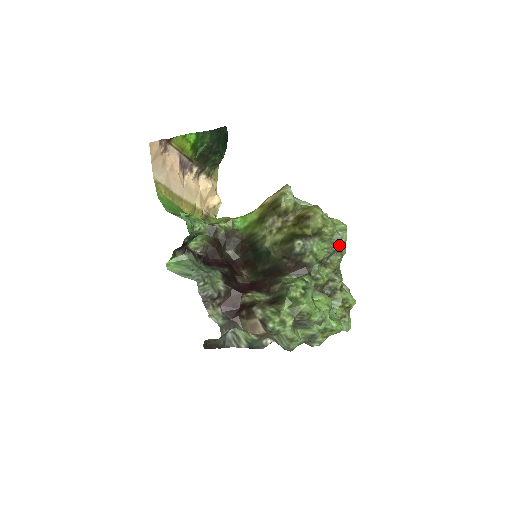
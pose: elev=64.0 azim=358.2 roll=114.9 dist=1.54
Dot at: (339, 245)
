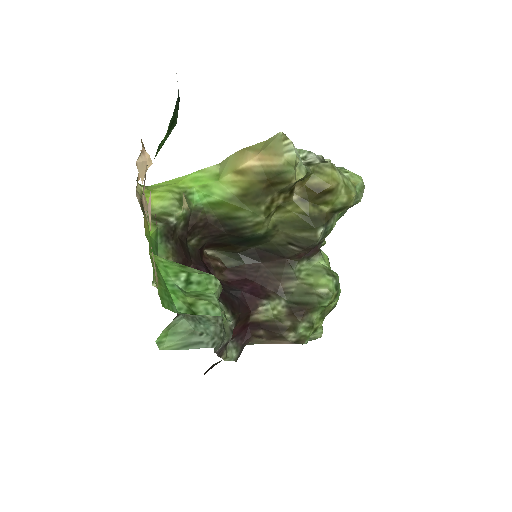
Dot at: occluded
